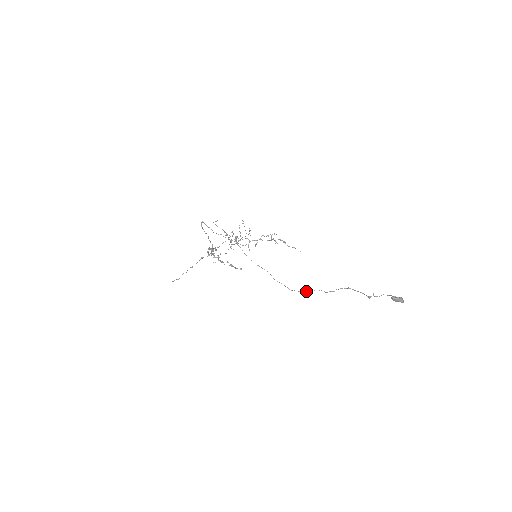
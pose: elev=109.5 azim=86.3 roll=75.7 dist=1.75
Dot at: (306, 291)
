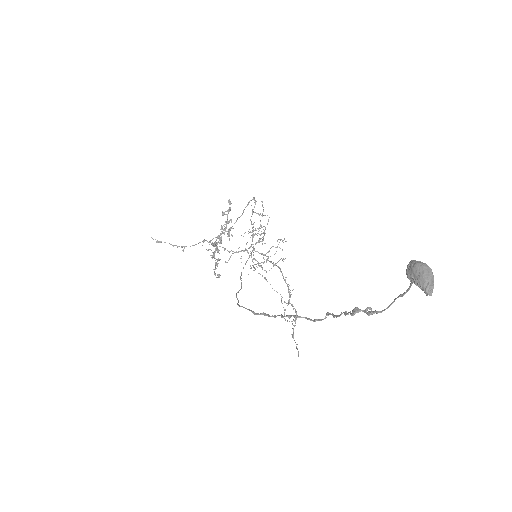
Dot at: occluded
